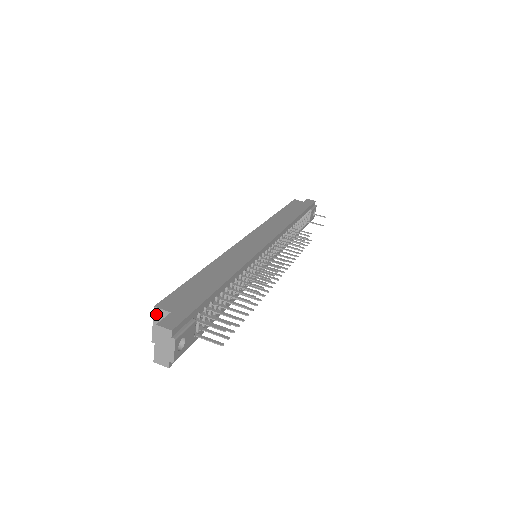
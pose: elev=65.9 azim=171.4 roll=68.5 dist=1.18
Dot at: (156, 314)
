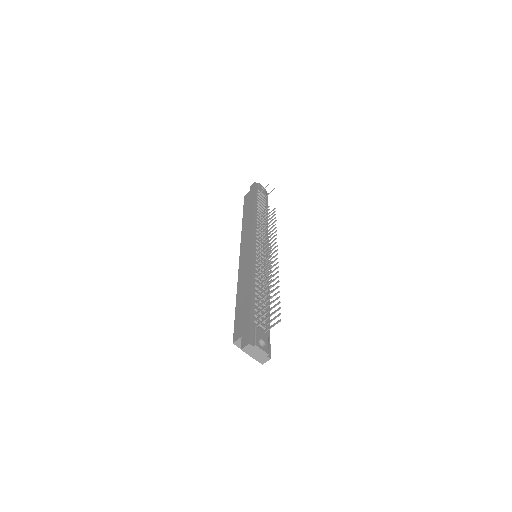
Dot at: (238, 345)
